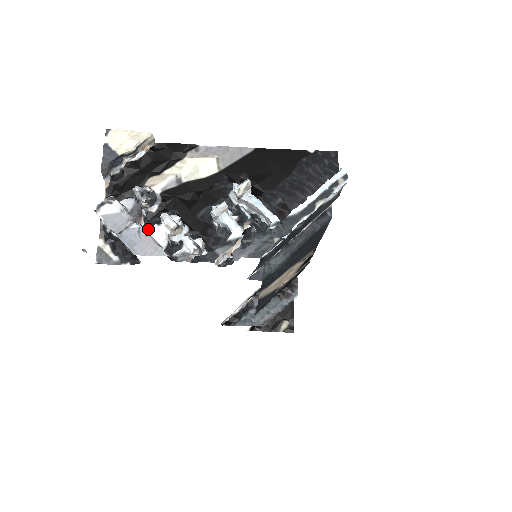
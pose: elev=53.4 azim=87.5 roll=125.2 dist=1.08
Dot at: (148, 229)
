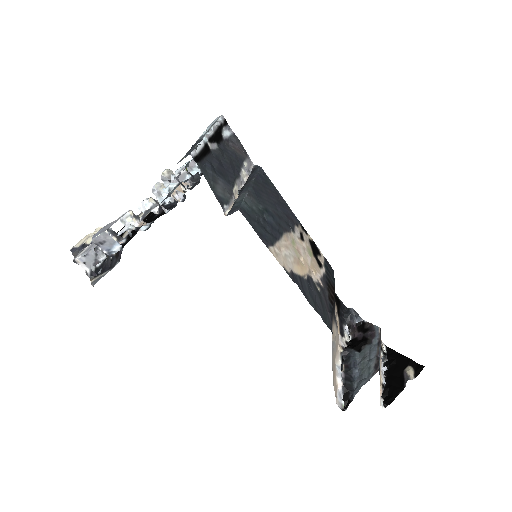
Dot at: occluded
